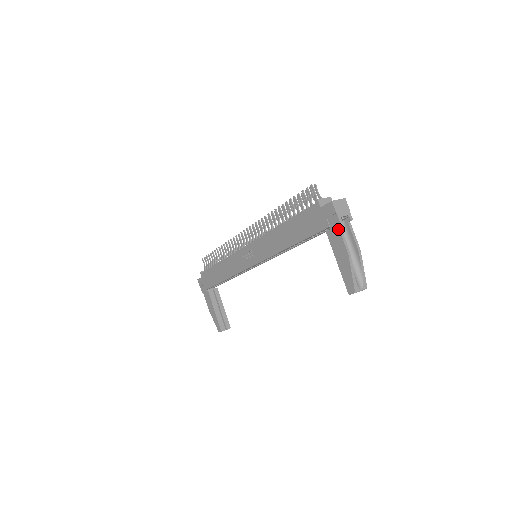
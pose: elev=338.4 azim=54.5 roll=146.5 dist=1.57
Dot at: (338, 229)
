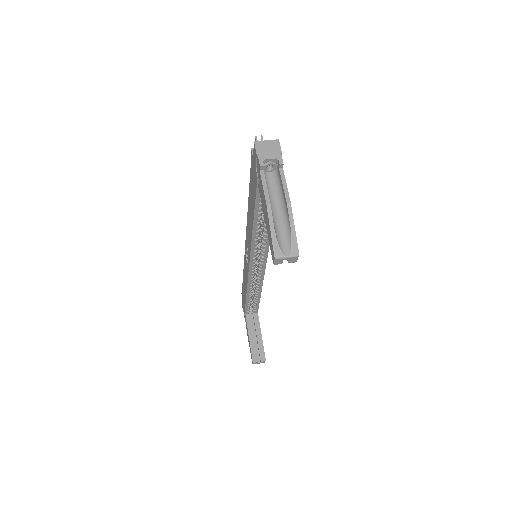
Dot at: (260, 176)
